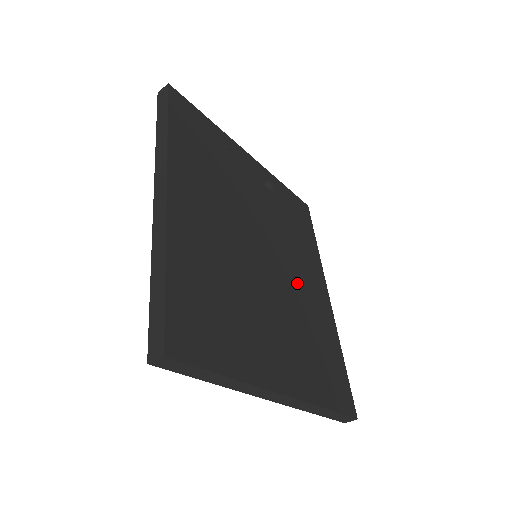
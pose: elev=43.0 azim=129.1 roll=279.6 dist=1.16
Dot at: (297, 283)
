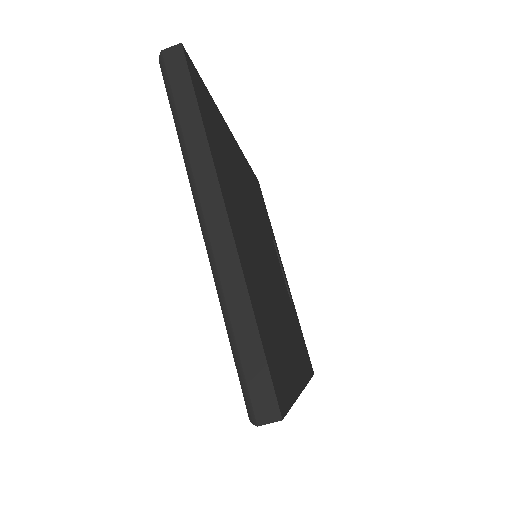
Dot at: (280, 310)
